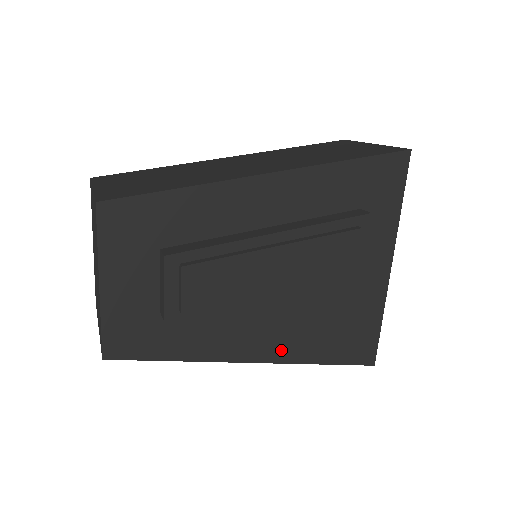
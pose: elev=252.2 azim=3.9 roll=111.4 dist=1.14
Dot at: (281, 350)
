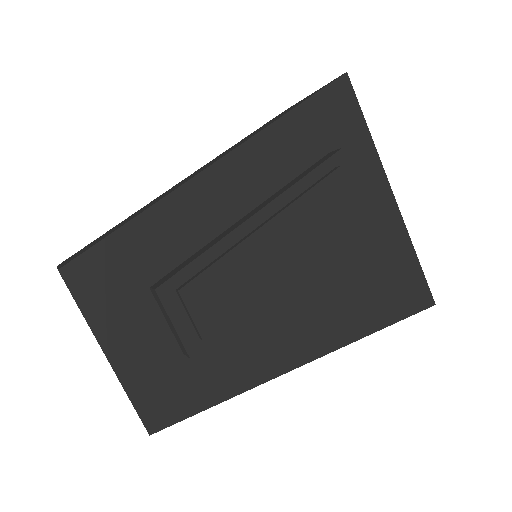
Dot at: (331, 334)
